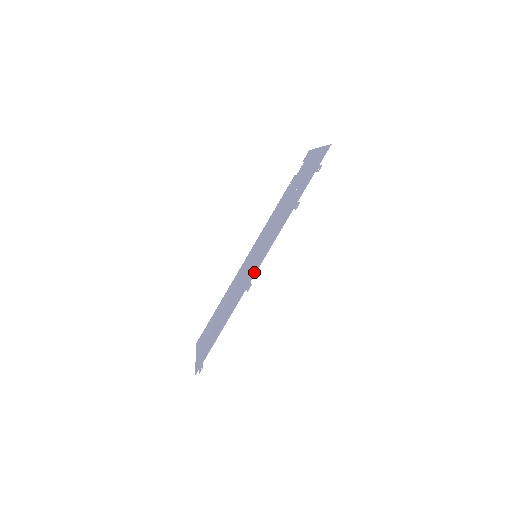
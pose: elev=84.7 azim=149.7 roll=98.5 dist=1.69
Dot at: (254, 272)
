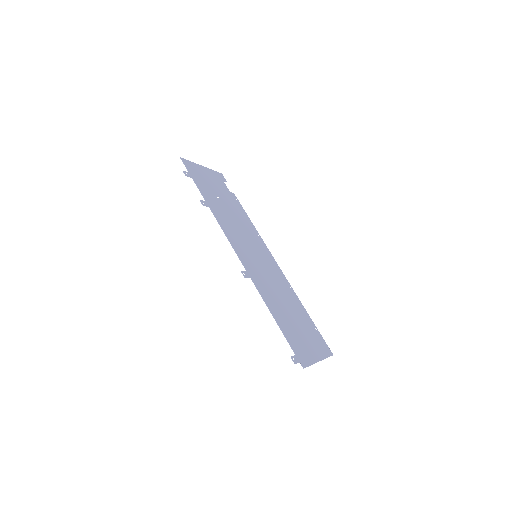
Dot at: (244, 264)
